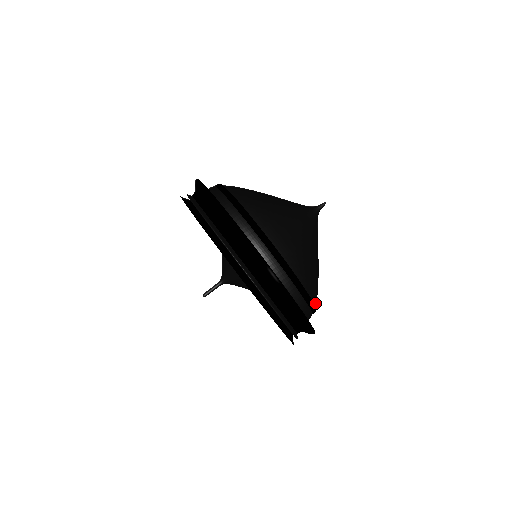
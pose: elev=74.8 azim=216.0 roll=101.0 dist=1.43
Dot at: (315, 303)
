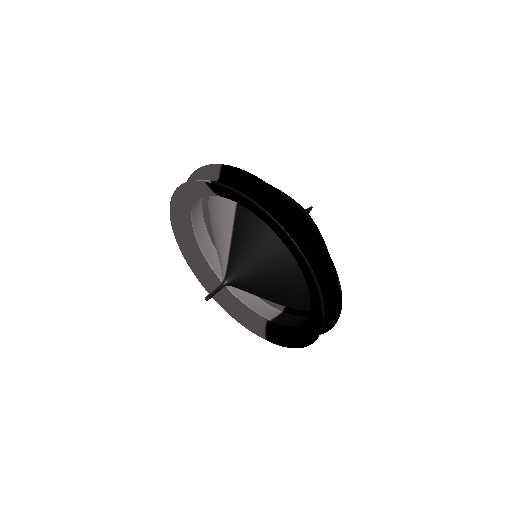
Dot at: occluded
